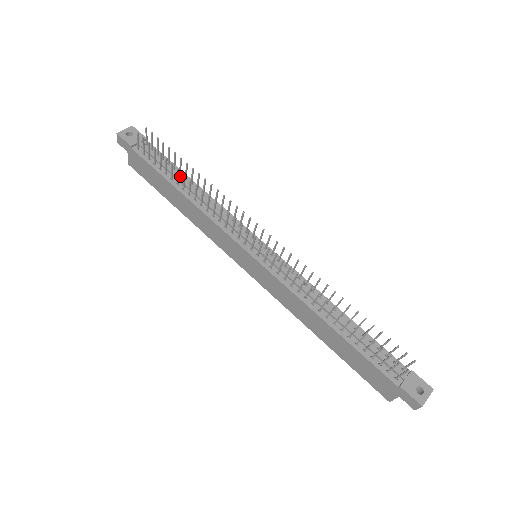
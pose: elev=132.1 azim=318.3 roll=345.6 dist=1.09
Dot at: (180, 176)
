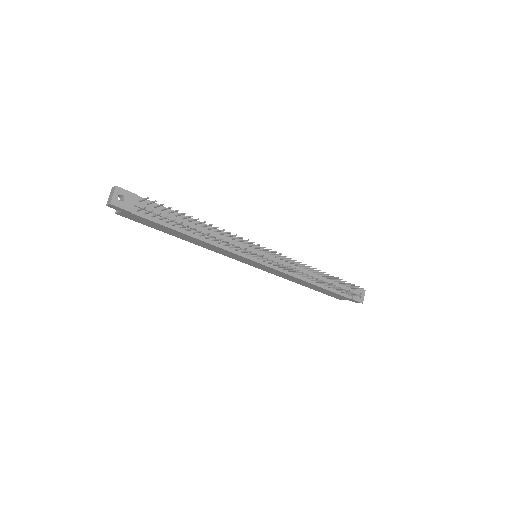
Dot at: (184, 221)
